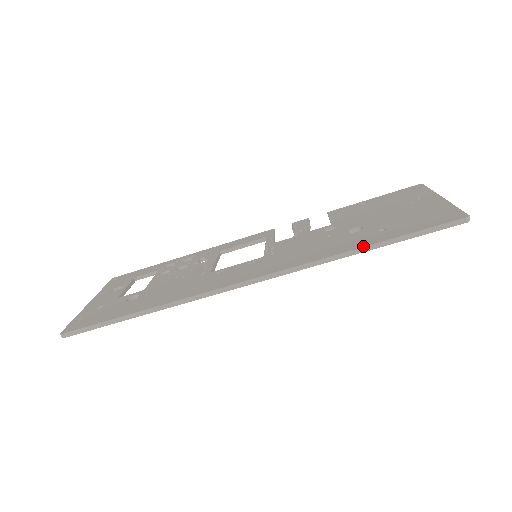
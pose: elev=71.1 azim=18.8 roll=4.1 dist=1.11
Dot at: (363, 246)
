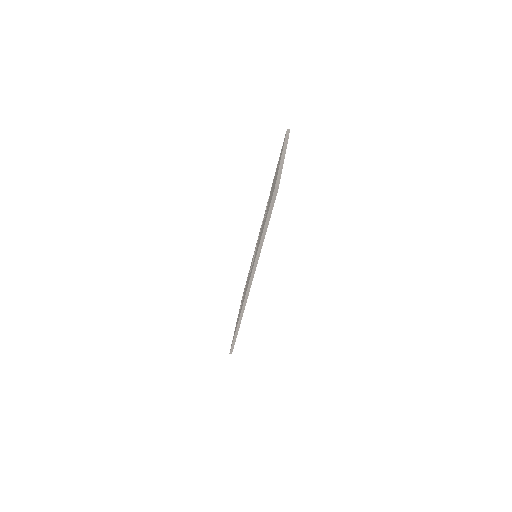
Dot at: (260, 239)
